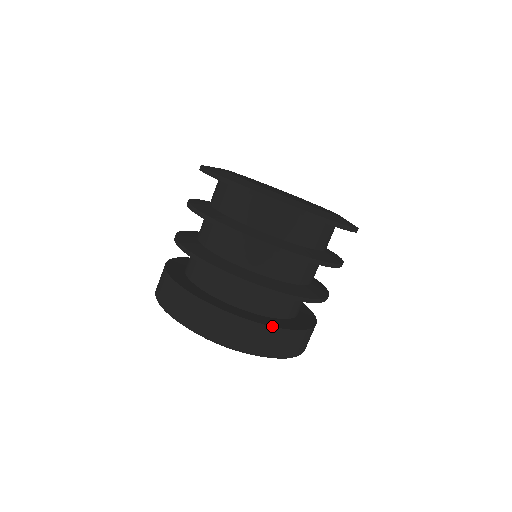
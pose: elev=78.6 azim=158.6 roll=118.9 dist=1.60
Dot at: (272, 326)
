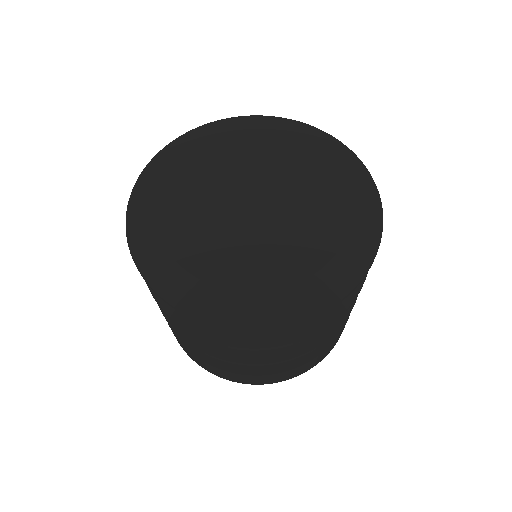
Dot at: (209, 364)
